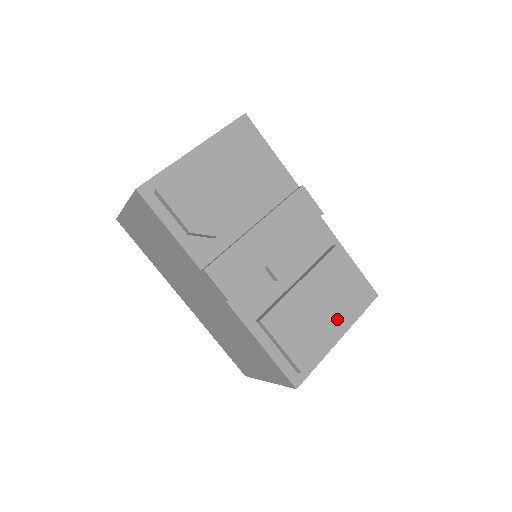
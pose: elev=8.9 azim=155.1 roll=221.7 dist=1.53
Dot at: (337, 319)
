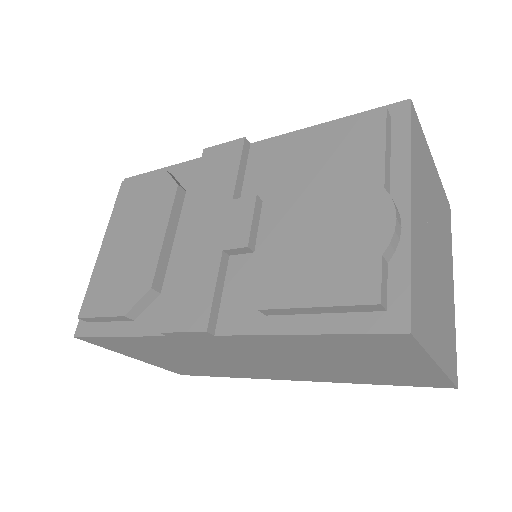
Dot at: (364, 189)
